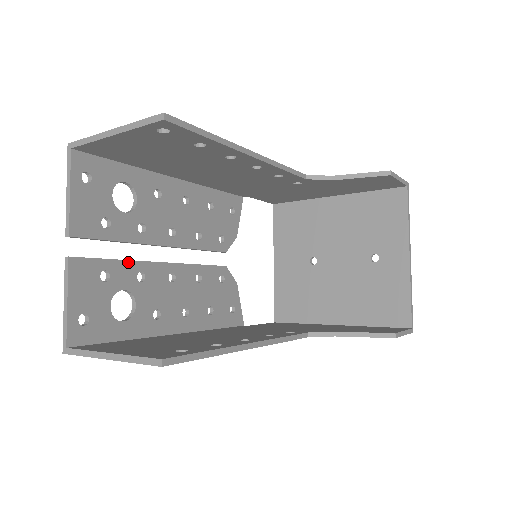
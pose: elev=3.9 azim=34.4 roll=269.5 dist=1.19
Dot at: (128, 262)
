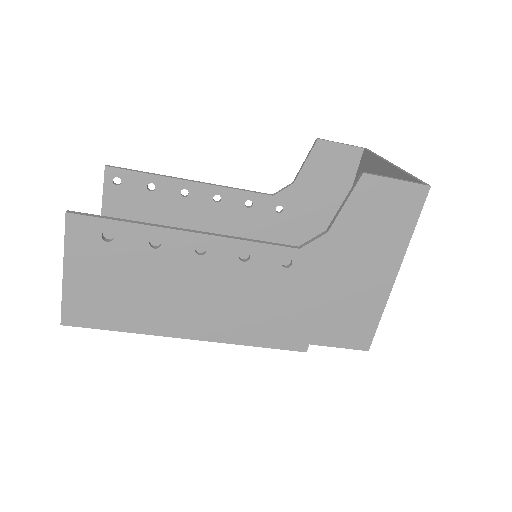
Dot at: occluded
